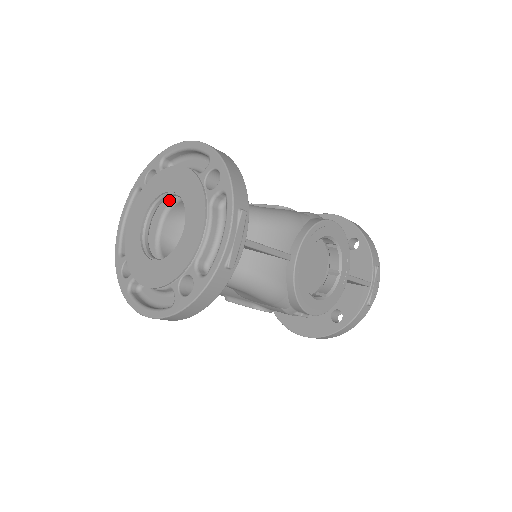
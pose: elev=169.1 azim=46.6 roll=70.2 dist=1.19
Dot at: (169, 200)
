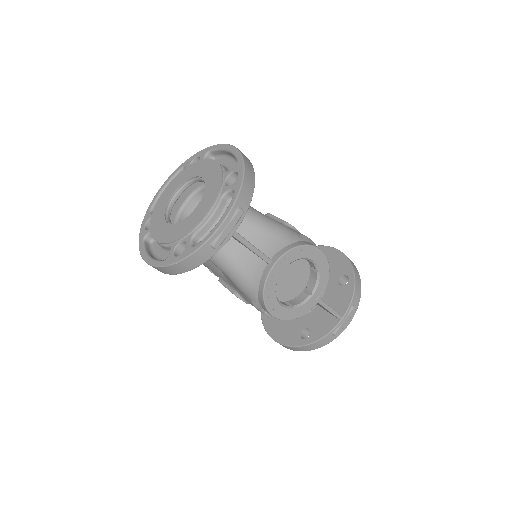
Dot at: (200, 184)
